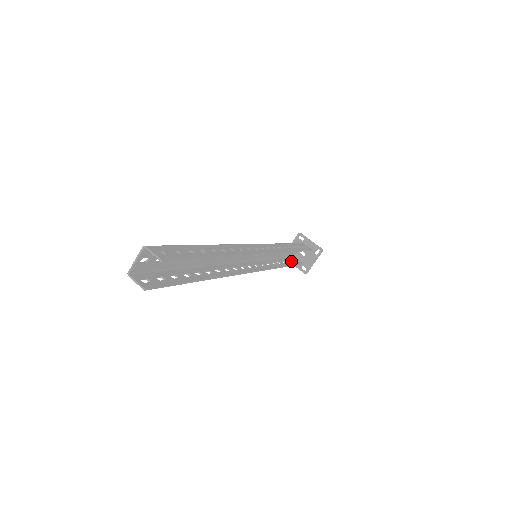
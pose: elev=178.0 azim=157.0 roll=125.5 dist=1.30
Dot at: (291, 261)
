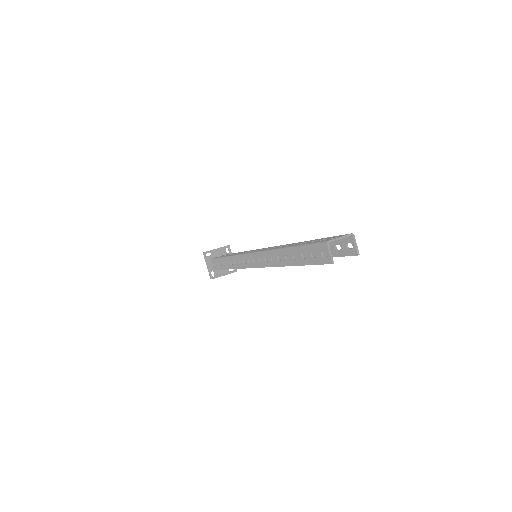
Dot at: (220, 264)
